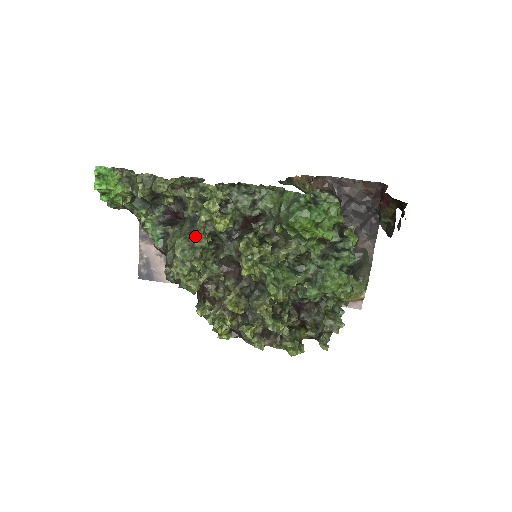
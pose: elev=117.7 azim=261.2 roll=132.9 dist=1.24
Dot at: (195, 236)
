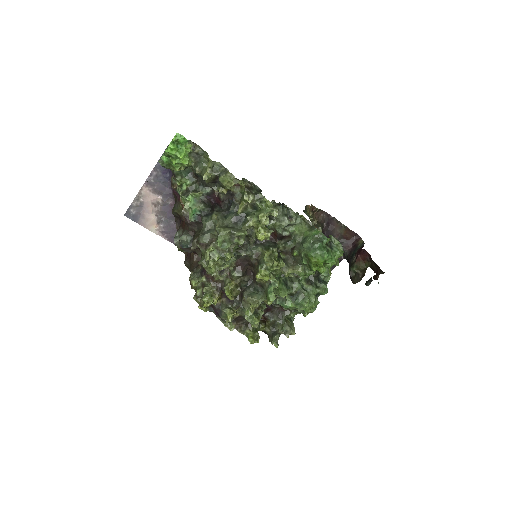
Dot at: (238, 234)
